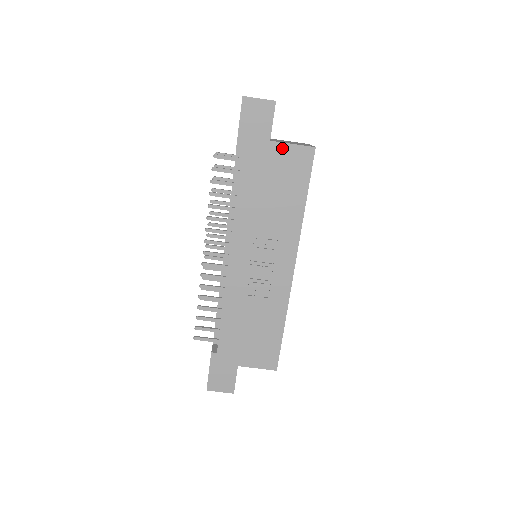
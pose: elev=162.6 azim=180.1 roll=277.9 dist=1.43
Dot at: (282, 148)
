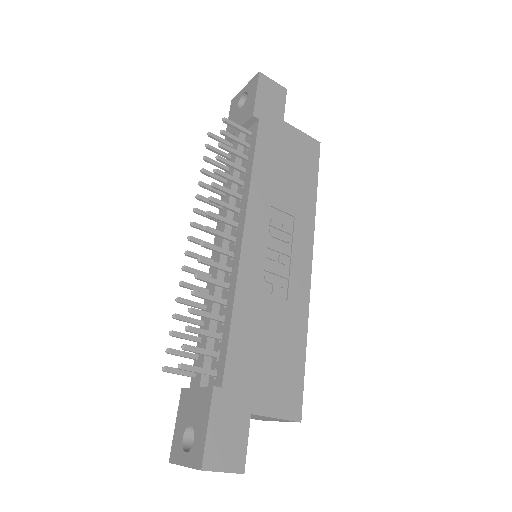
Dot at: (294, 132)
